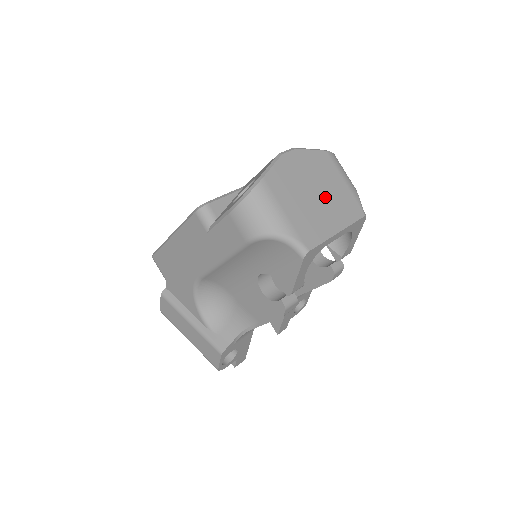
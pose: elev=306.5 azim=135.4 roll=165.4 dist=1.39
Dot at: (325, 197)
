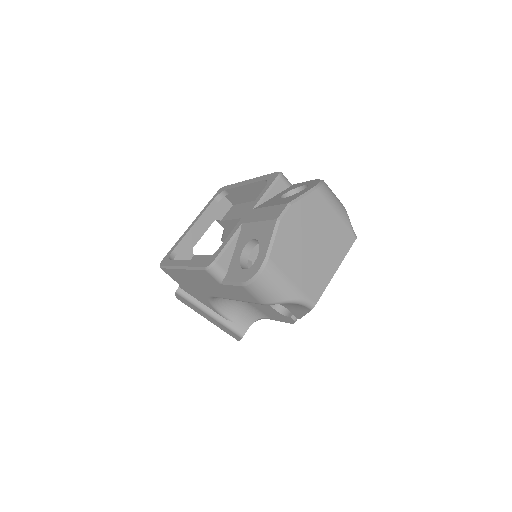
Dot at: (322, 242)
